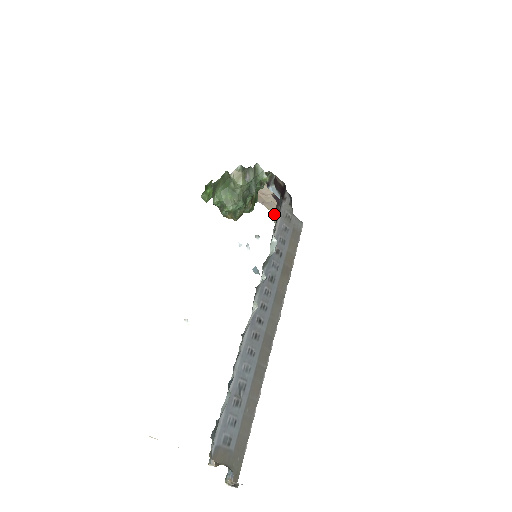
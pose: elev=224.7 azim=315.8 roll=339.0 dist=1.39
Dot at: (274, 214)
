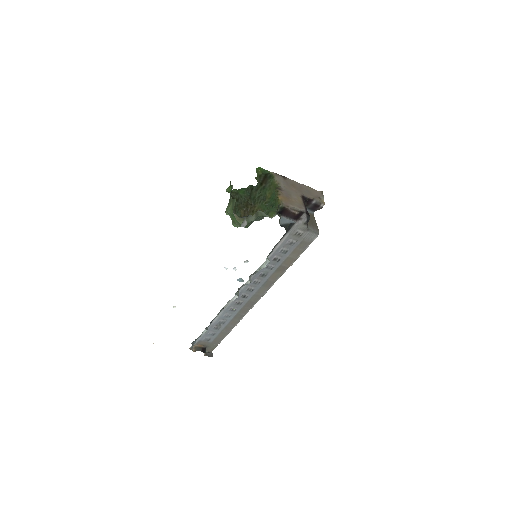
Dot at: occluded
